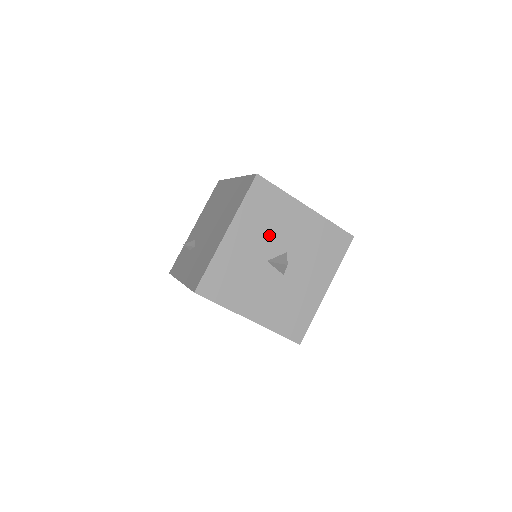
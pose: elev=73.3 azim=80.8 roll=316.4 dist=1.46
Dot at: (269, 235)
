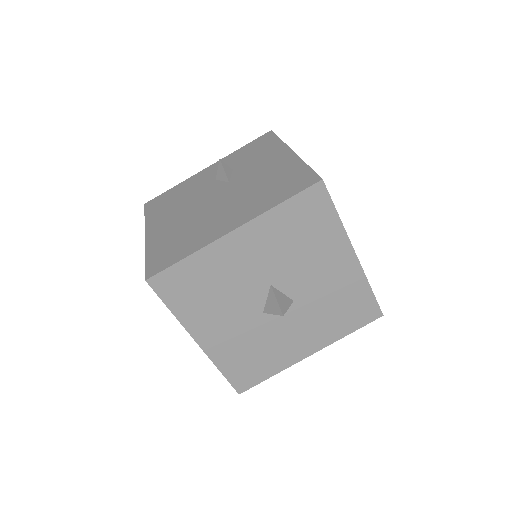
Dot at: (234, 298)
